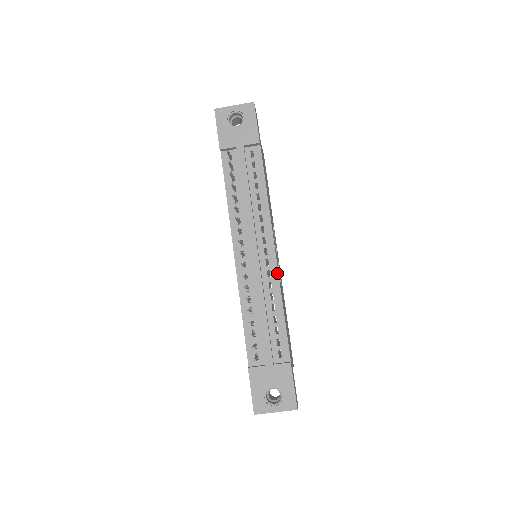
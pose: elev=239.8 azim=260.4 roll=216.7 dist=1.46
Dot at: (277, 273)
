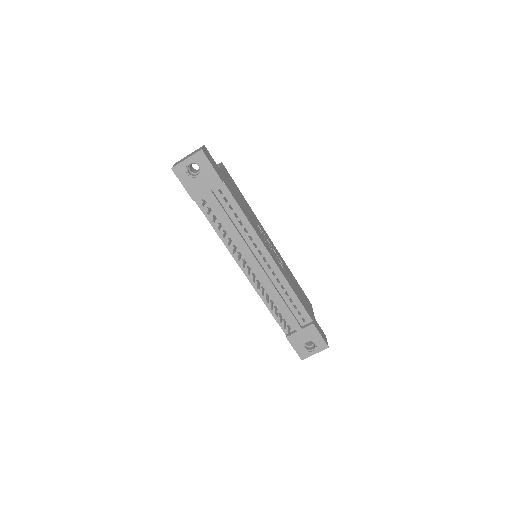
Dot at: (279, 271)
